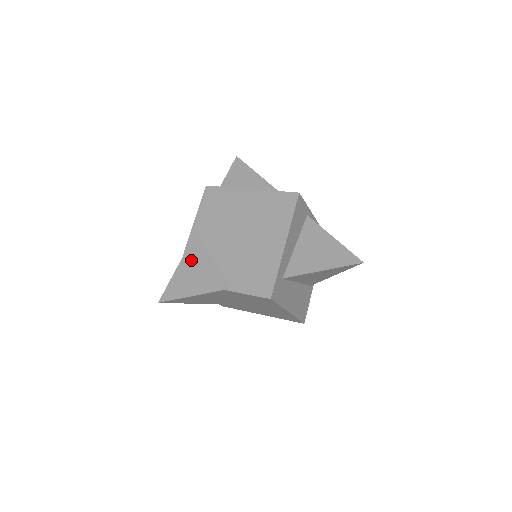
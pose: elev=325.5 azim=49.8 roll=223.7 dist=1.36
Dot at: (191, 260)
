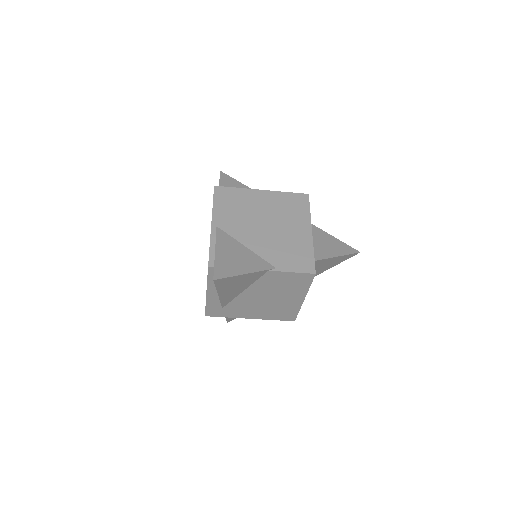
Dot at: (225, 246)
